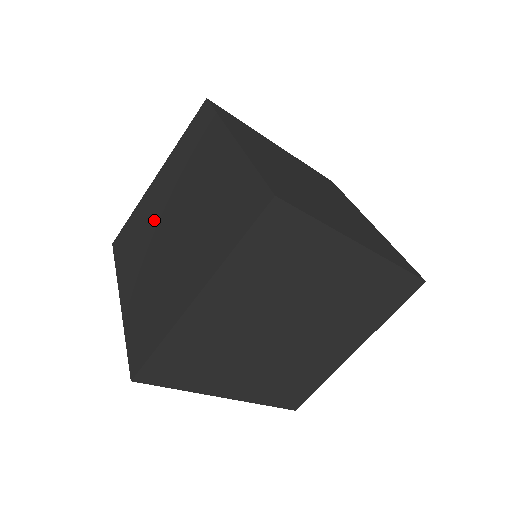
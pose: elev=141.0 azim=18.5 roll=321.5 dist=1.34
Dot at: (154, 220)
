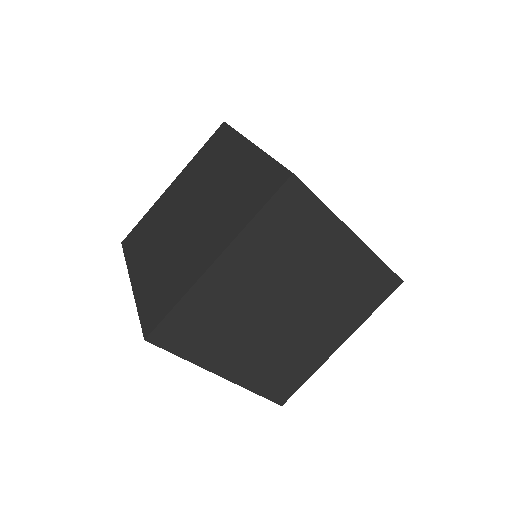
Dot at: (170, 215)
